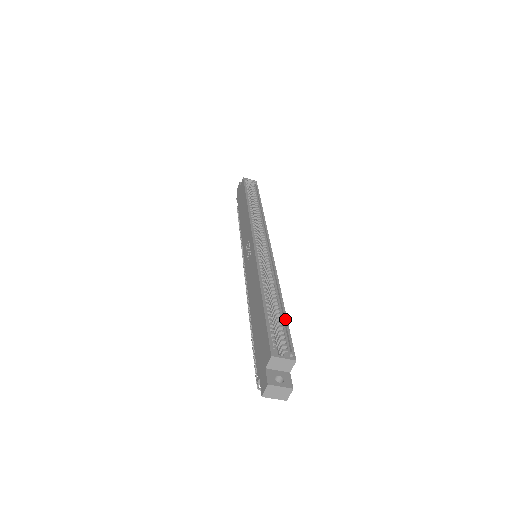
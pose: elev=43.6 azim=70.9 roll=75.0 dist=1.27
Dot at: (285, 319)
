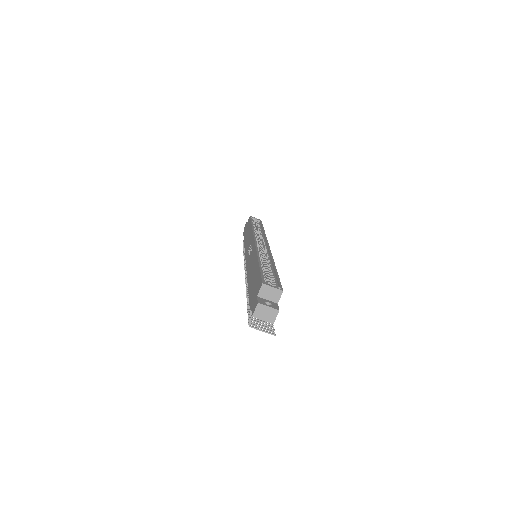
Dot at: (276, 274)
